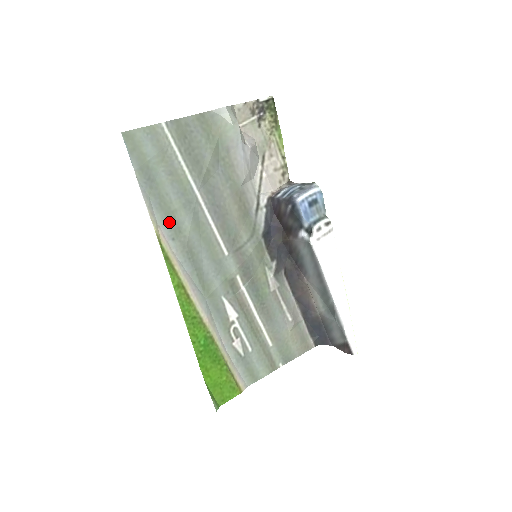
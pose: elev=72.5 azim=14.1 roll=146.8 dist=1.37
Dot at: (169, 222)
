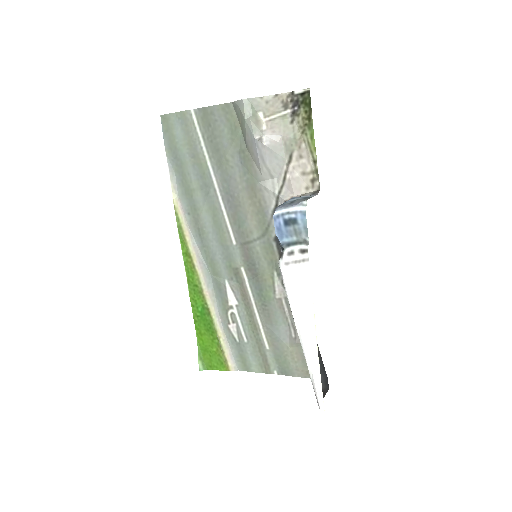
Dot at: (187, 198)
